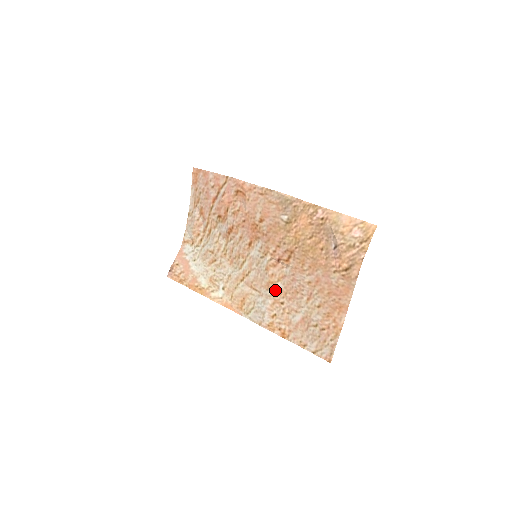
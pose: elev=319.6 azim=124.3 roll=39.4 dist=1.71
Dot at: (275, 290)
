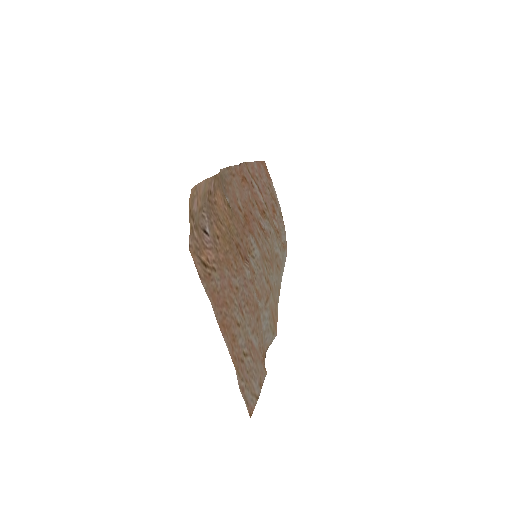
Dot at: (257, 301)
